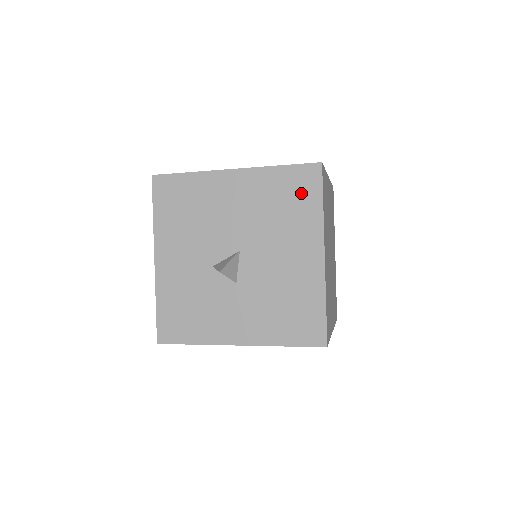
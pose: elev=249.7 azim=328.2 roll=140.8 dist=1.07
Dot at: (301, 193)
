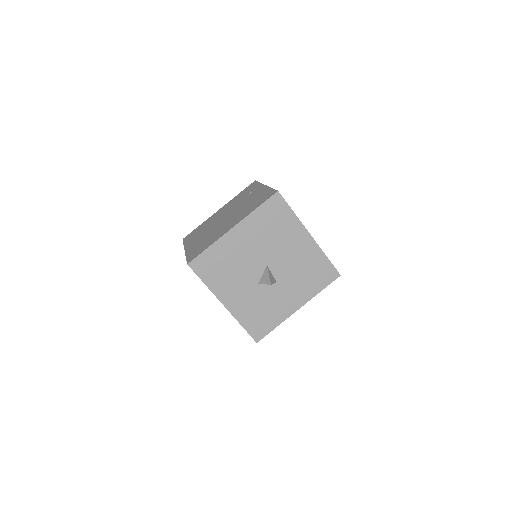
Dot at: (278, 214)
